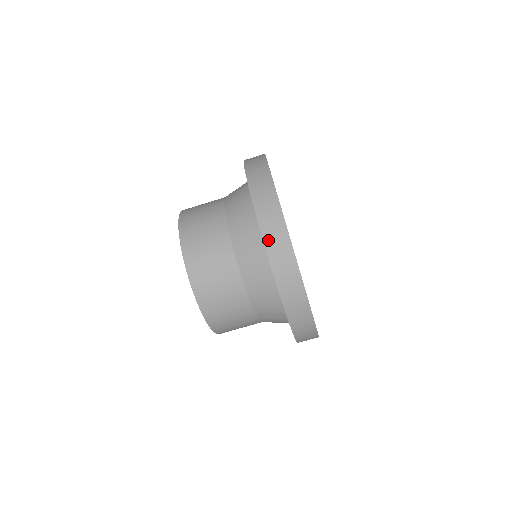
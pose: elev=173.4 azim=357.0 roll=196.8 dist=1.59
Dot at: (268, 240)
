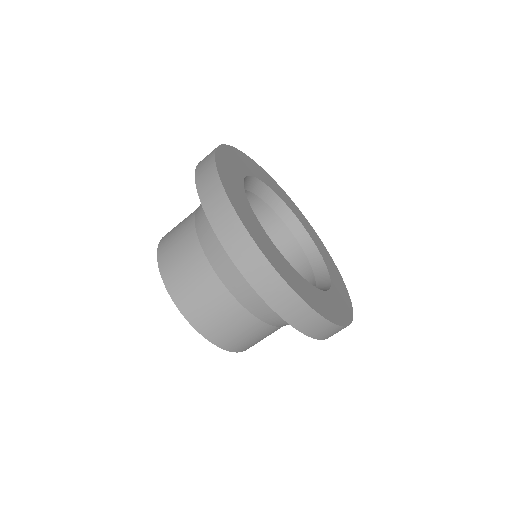
Dot at: (304, 329)
